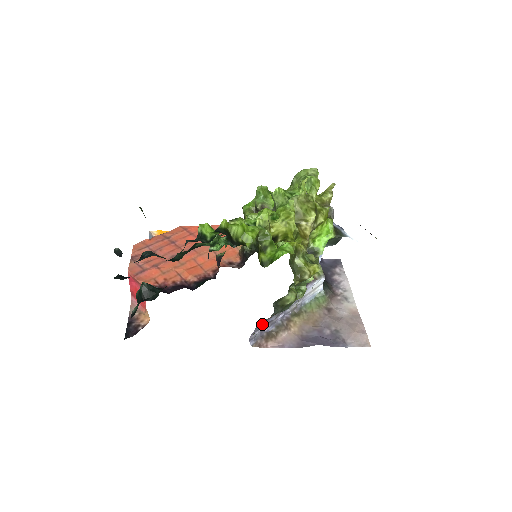
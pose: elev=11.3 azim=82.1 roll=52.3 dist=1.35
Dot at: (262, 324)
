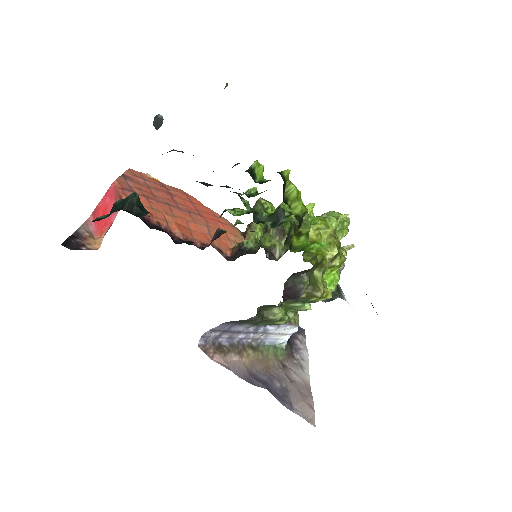
Dot at: (227, 326)
